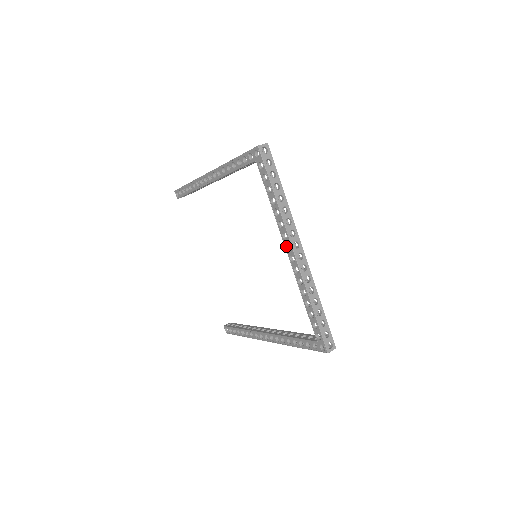
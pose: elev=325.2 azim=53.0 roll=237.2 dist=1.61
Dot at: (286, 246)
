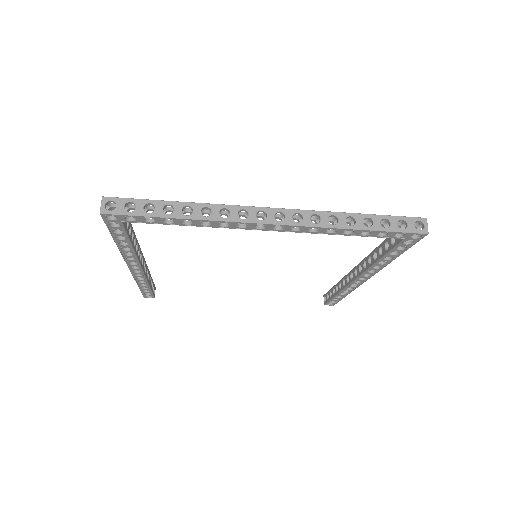
Dot at: (257, 229)
